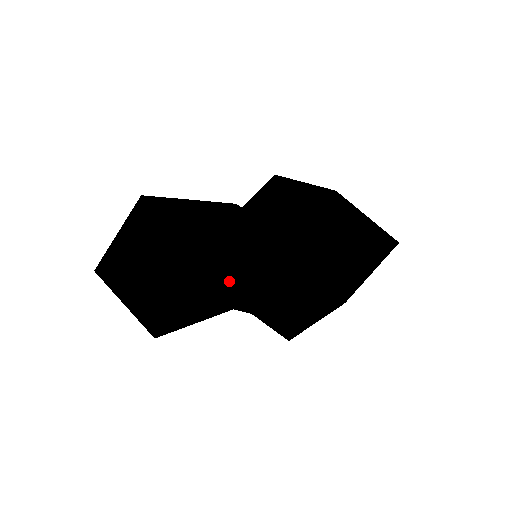
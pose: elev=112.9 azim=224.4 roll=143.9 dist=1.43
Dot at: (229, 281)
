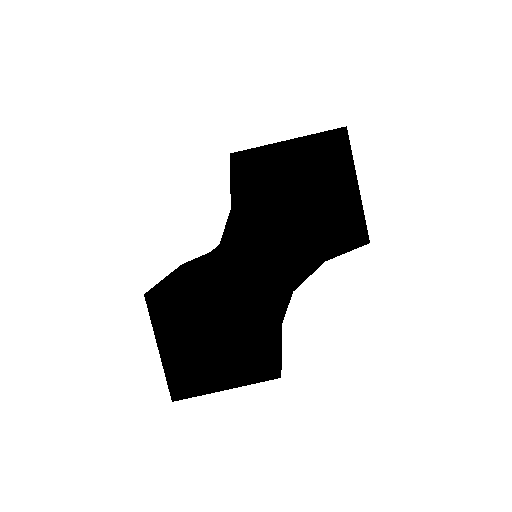
Dot at: (284, 262)
